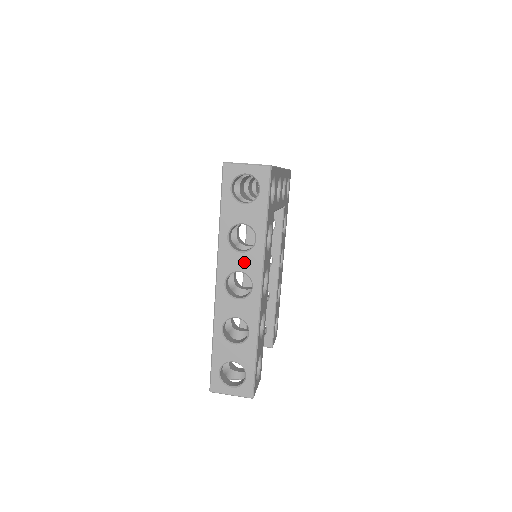
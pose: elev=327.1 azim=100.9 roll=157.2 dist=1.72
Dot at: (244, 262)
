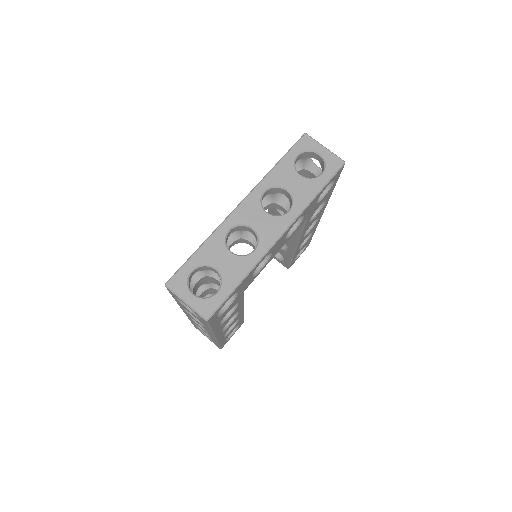
Dot at: occluded
